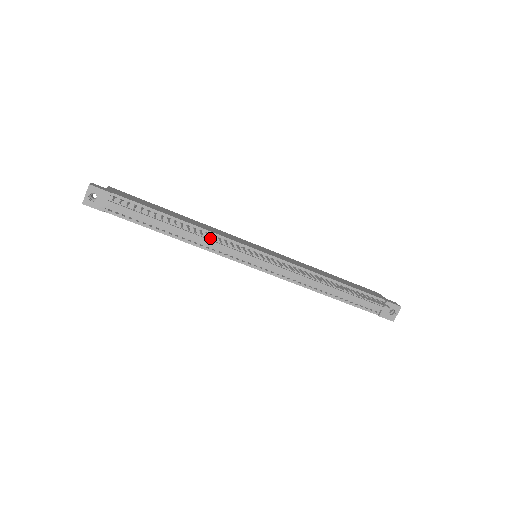
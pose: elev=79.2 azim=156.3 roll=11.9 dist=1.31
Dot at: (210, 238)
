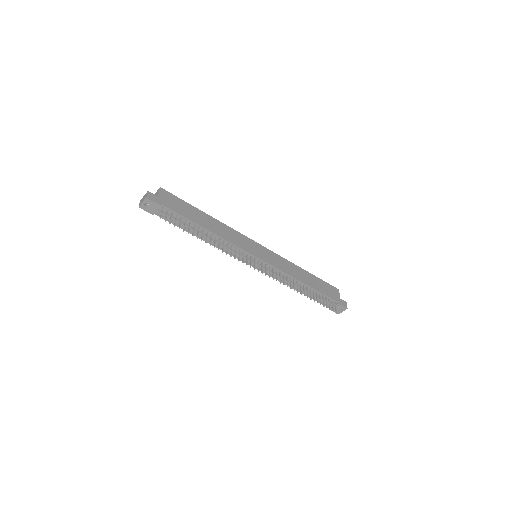
Dot at: (225, 244)
